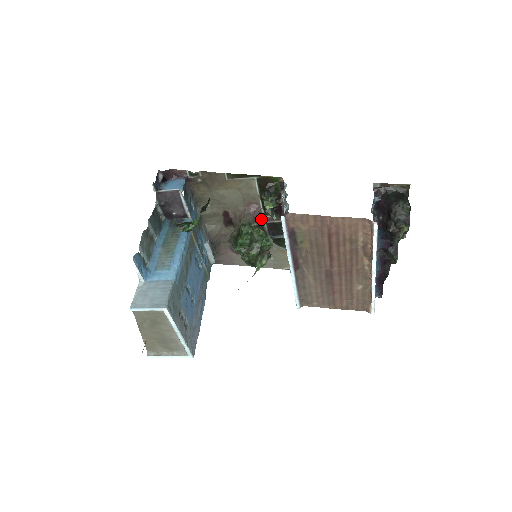
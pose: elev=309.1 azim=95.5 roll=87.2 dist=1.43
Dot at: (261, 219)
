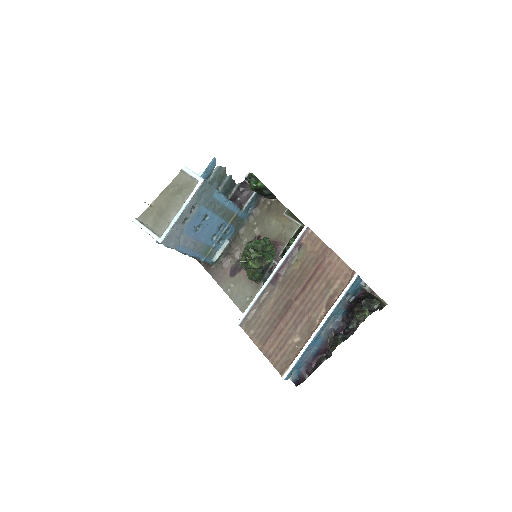
Dot at: (275, 256)
